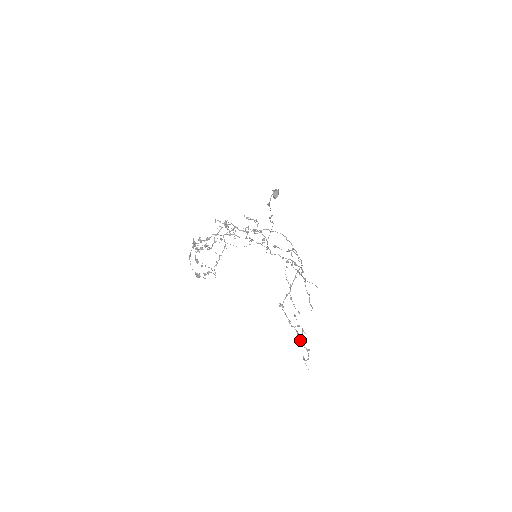
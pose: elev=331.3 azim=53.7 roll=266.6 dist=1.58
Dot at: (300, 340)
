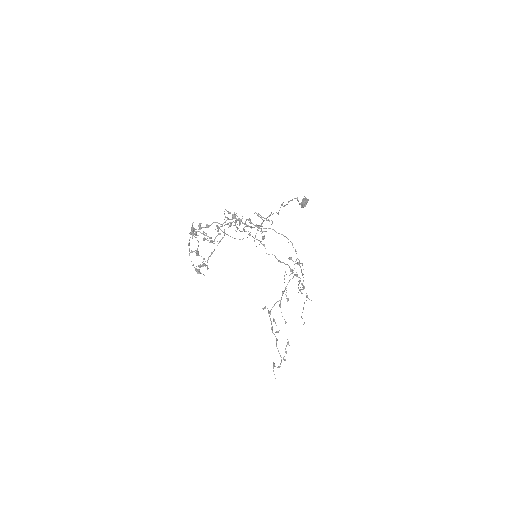
Dot at: occluded
